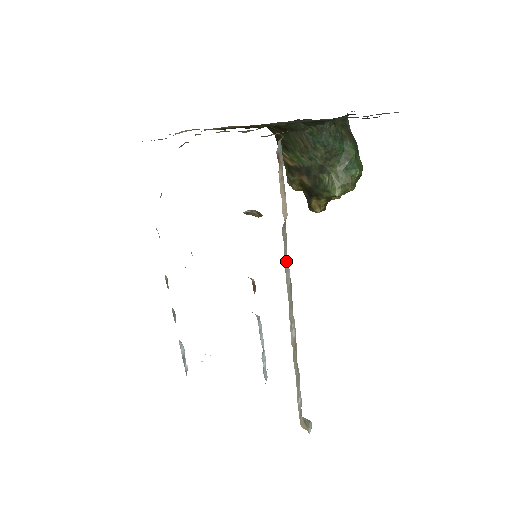
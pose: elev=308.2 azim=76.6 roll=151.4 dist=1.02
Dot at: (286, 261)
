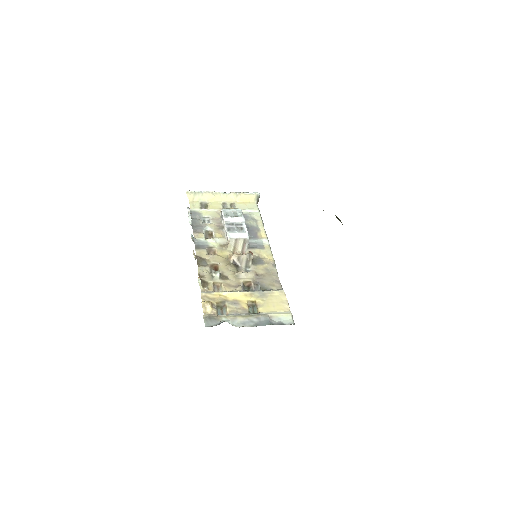
Dot at: occluded
